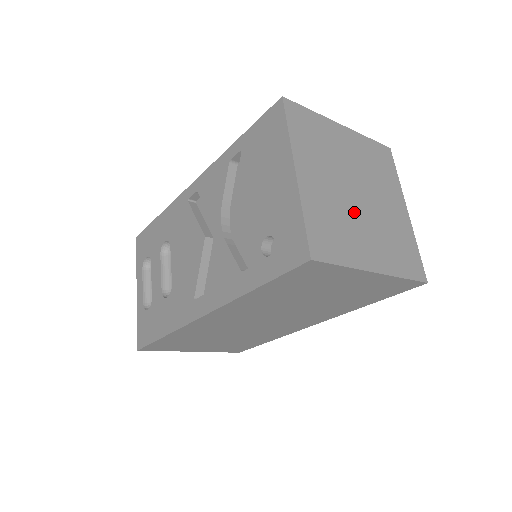
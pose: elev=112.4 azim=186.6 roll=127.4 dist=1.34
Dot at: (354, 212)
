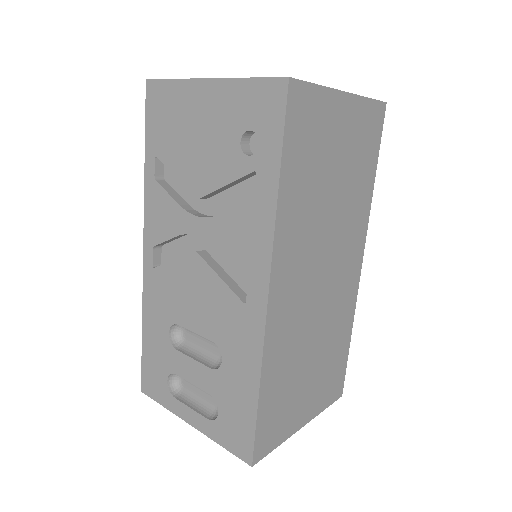
Dot at: occluded
